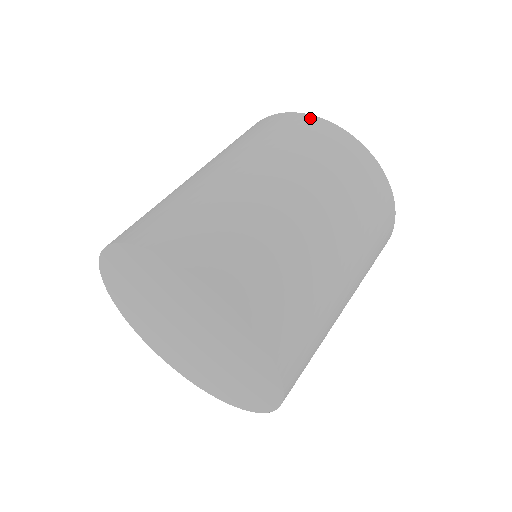
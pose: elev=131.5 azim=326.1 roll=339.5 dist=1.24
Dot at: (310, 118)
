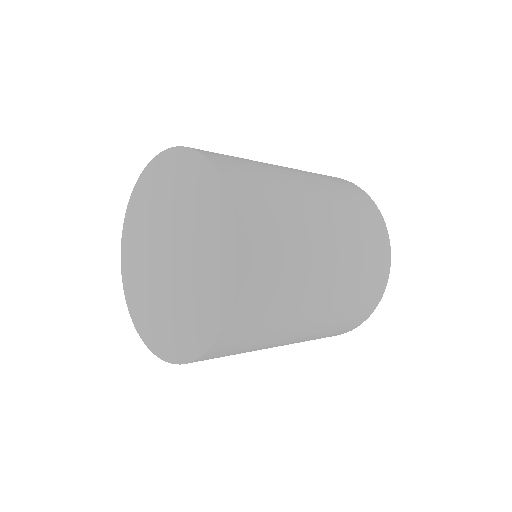
Dot at: occluded
